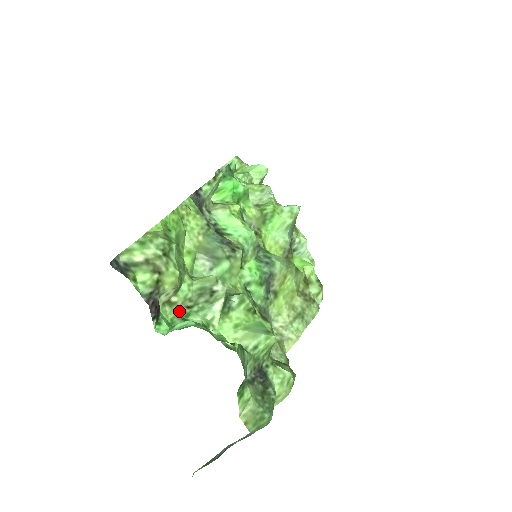
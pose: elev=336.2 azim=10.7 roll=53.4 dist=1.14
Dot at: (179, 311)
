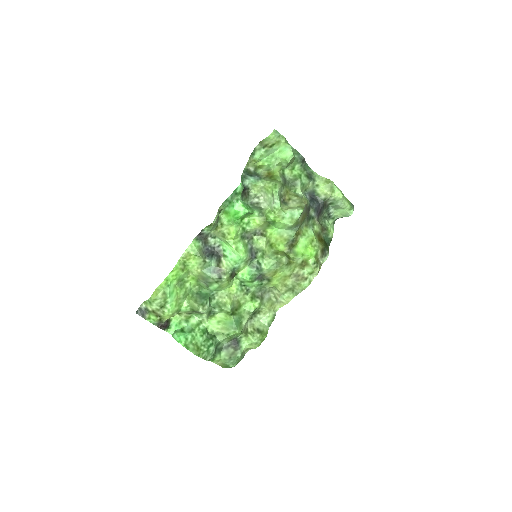
Dot at: (184, 317)
